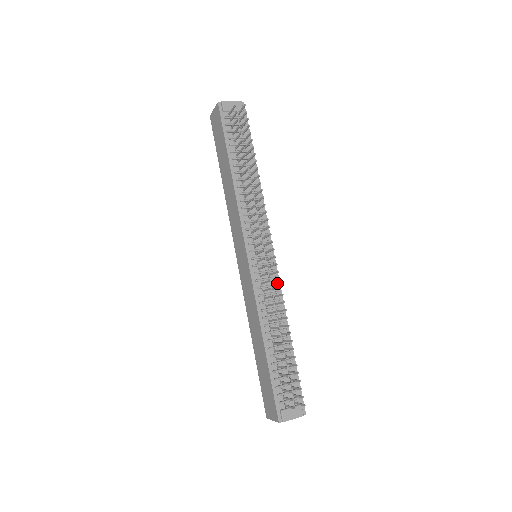
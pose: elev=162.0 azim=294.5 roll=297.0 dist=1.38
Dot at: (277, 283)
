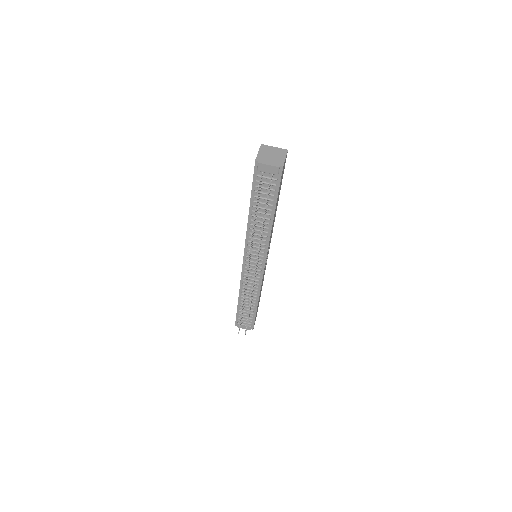
Dot at: (260, 280)
